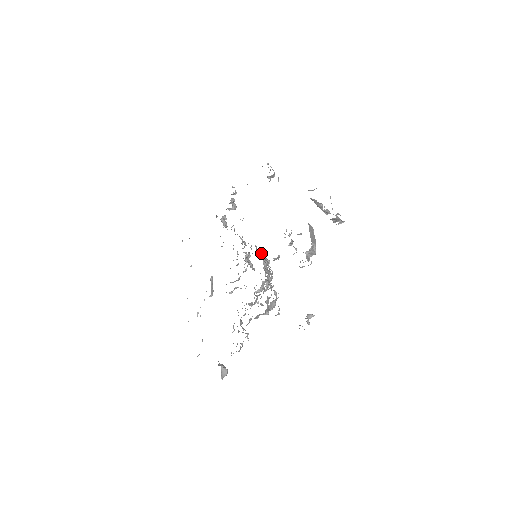
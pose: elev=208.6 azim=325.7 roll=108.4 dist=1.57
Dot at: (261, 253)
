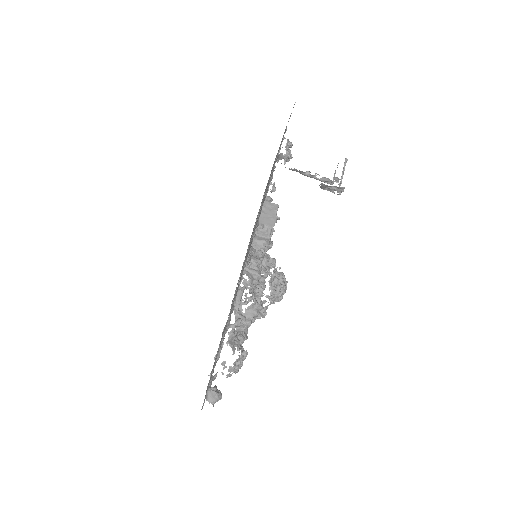
Dot at: occluded
